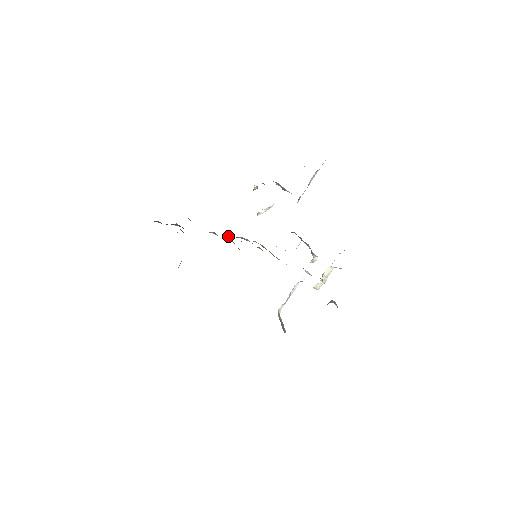
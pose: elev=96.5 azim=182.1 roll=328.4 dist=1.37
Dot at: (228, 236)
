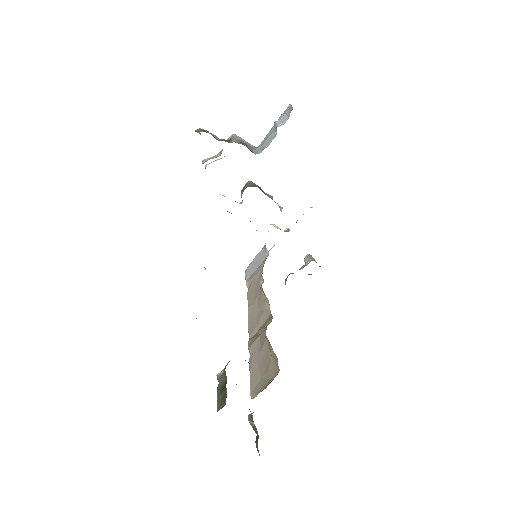
Dot at: occluded
